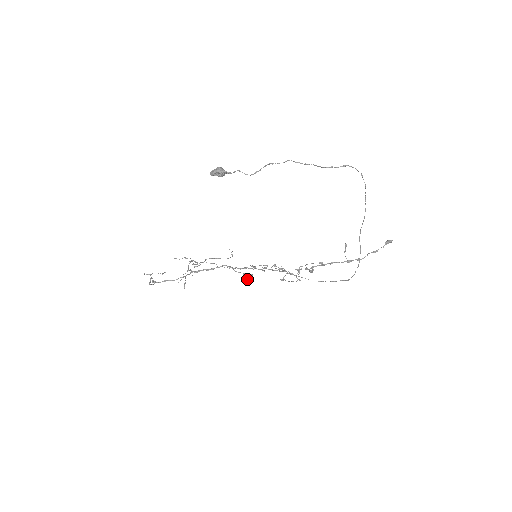
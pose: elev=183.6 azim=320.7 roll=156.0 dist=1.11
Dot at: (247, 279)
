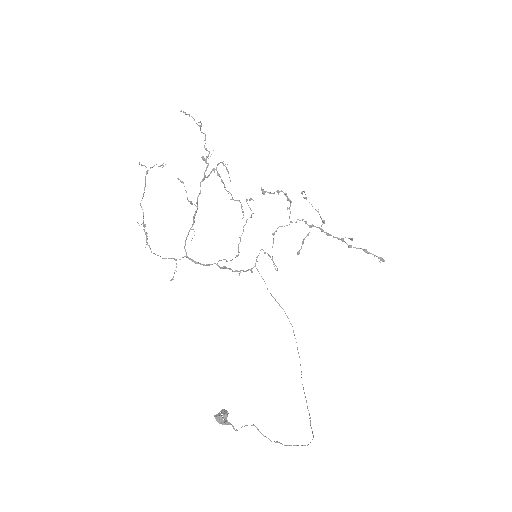
Dot at: occluded
